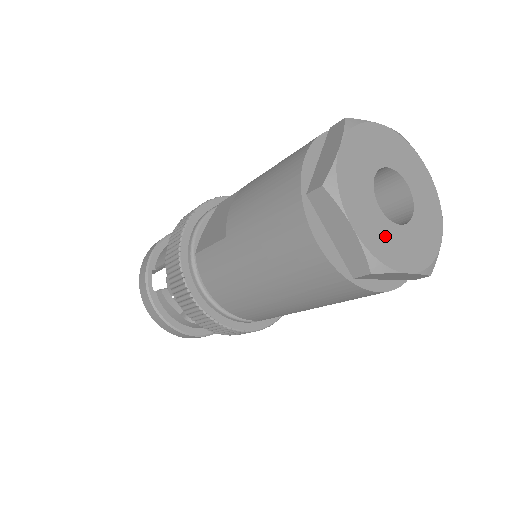
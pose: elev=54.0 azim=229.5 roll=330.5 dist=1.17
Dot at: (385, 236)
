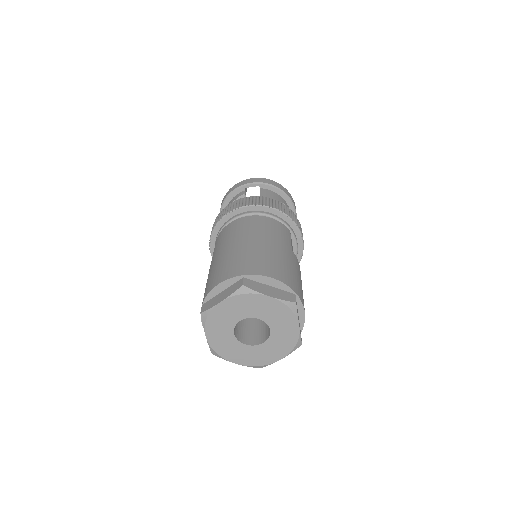
Dot at: (257, 354)
